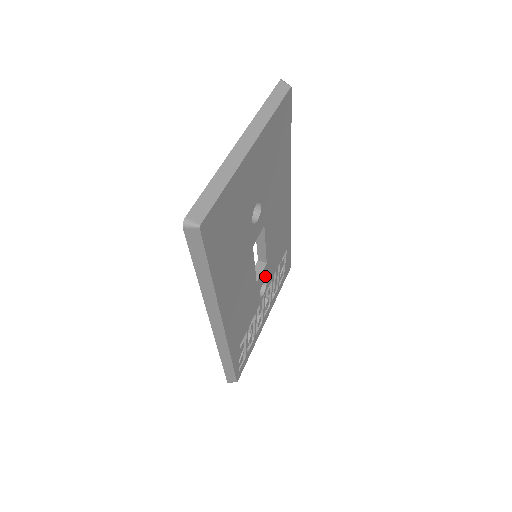
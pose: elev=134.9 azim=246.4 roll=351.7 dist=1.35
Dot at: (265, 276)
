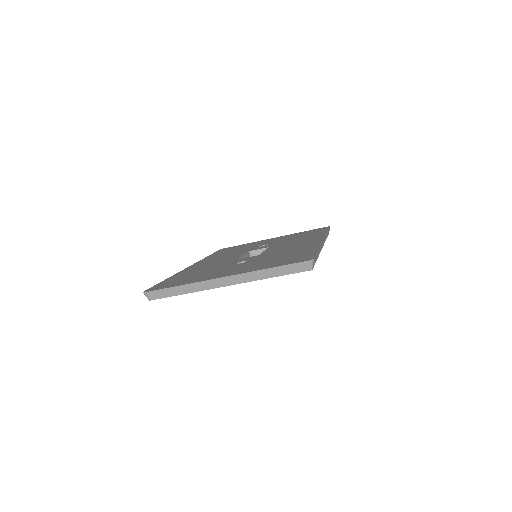
Dot at: occluded
